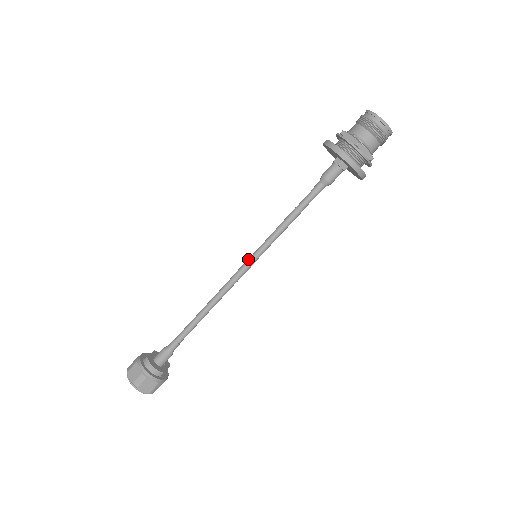
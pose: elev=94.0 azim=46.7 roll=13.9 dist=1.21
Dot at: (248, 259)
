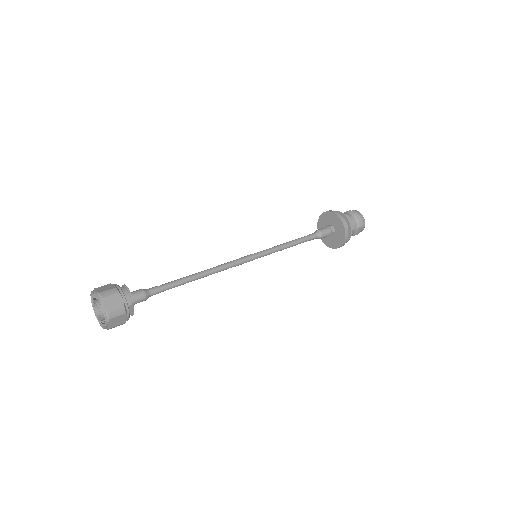
Dot at: (250, 254)
